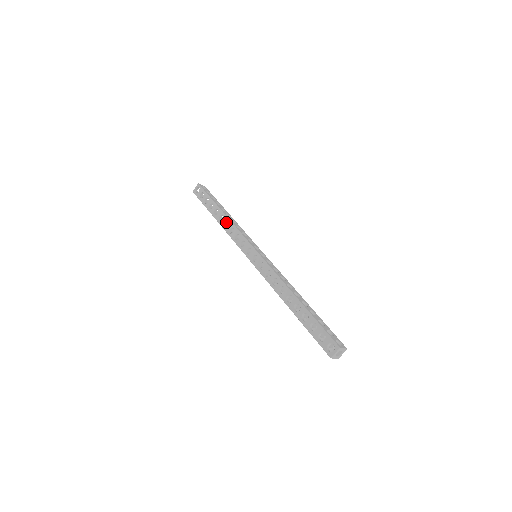
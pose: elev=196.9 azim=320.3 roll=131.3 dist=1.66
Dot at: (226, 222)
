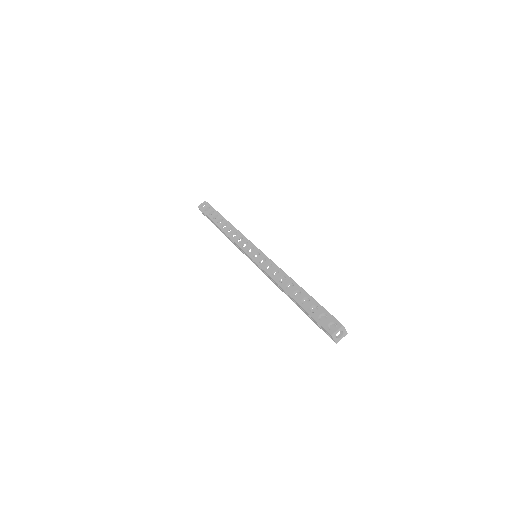
Dot at: (229, 229)
